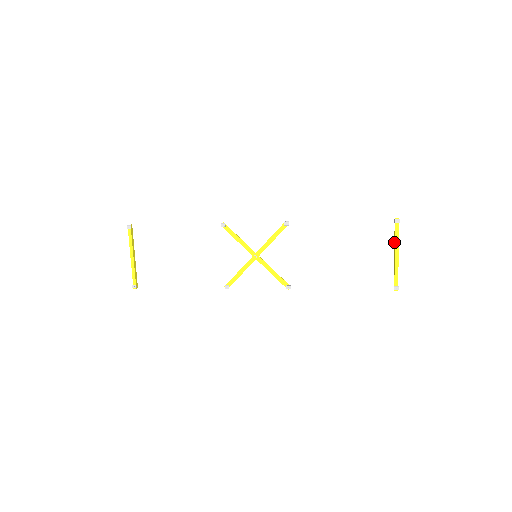
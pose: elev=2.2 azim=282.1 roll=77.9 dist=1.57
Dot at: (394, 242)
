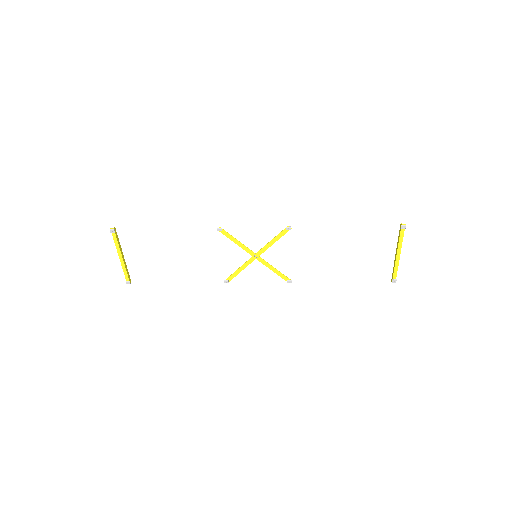
Dot at: (397, 243)
